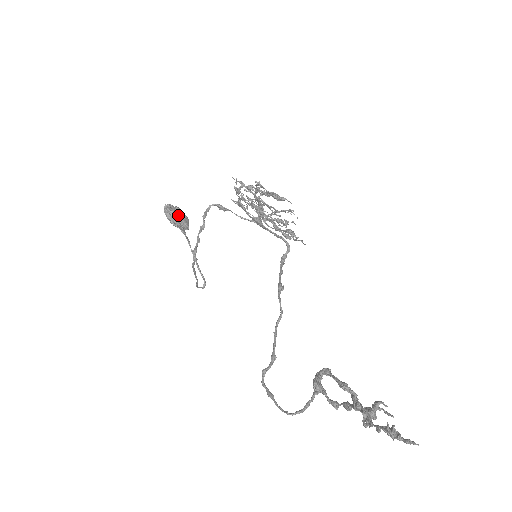
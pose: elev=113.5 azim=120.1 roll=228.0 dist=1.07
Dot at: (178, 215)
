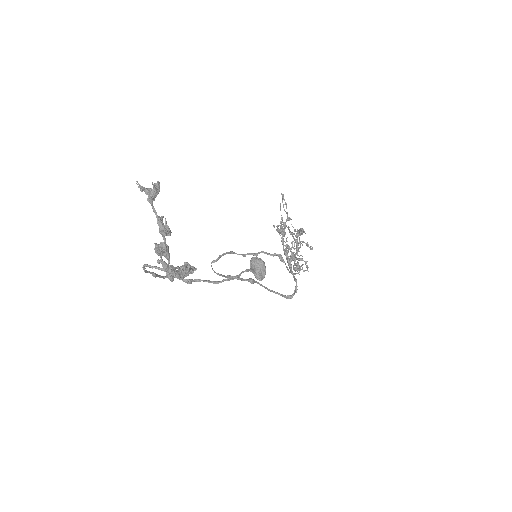
Dot at: (259, 264)
